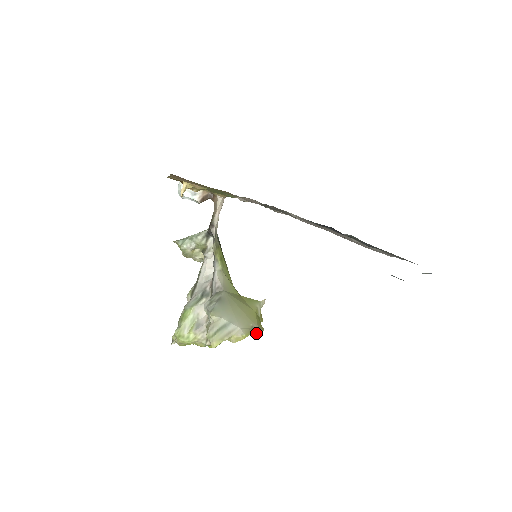
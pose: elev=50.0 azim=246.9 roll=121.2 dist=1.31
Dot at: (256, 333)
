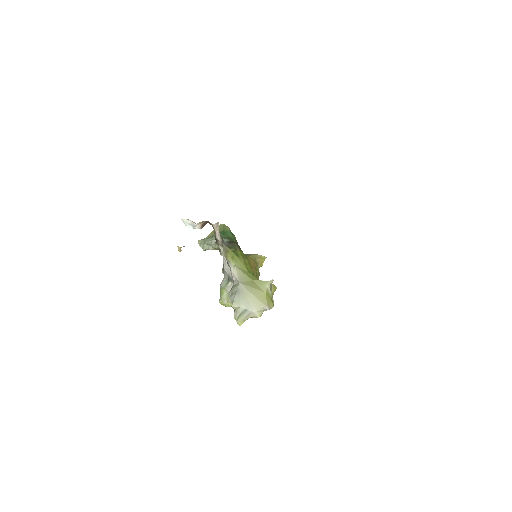
Dot at: occluded
